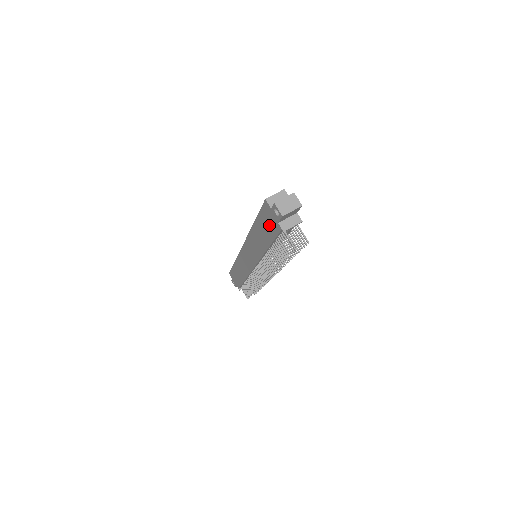
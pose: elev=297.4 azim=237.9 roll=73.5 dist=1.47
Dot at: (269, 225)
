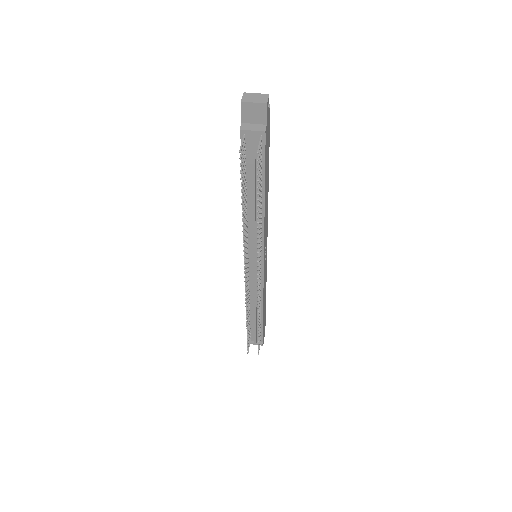
Dot at: occluded
